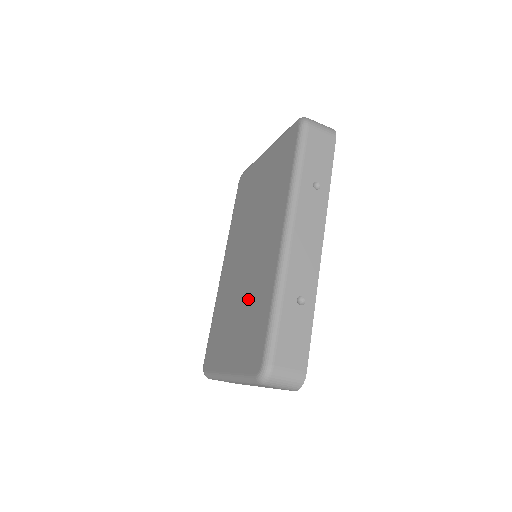
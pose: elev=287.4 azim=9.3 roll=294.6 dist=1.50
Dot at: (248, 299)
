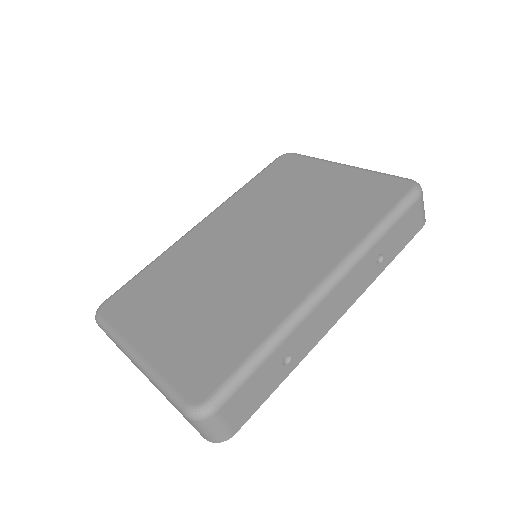
Dot at: (225, 300)
